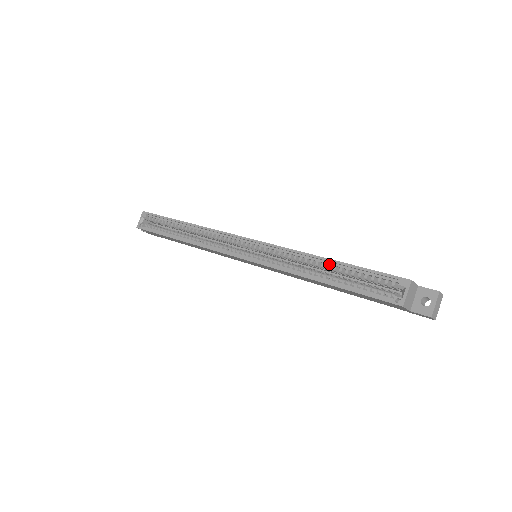
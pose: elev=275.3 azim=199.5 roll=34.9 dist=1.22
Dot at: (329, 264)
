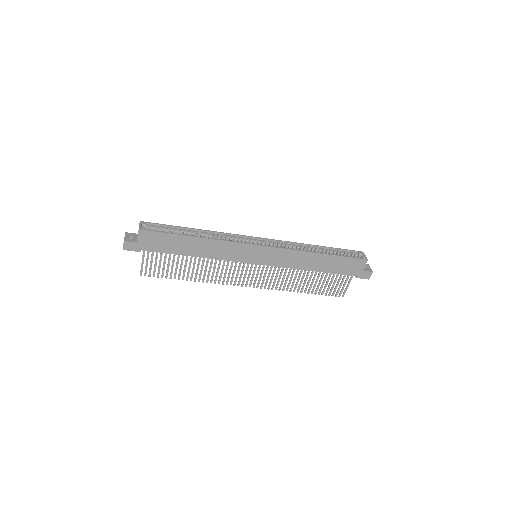
Dot at: (320, 248)
